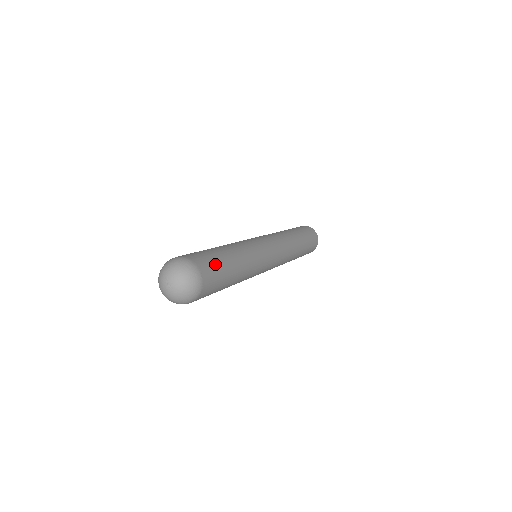
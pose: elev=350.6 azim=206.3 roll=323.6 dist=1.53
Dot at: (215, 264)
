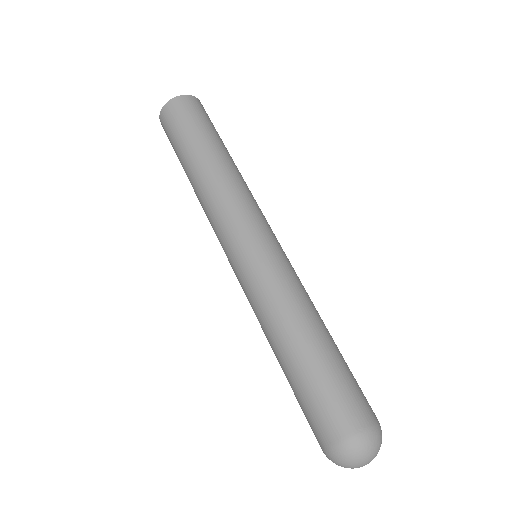
Dot at: (357, 383)
